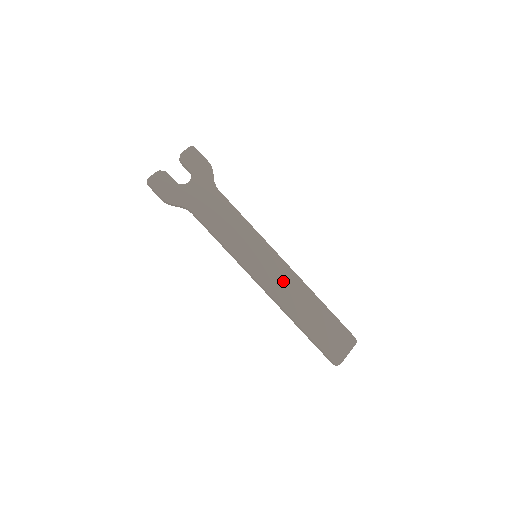
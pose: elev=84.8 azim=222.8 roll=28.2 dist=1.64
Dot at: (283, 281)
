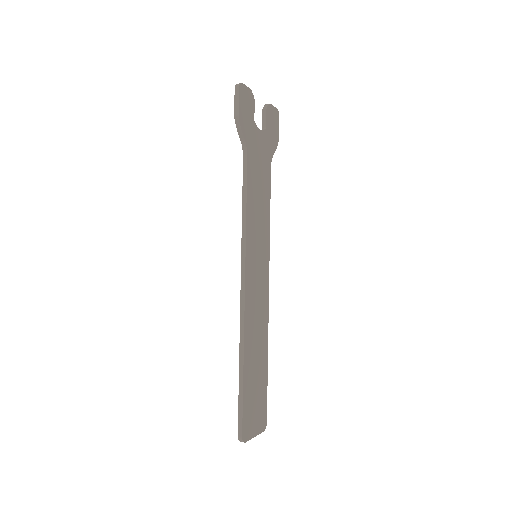
Dot at: (259, 304)
